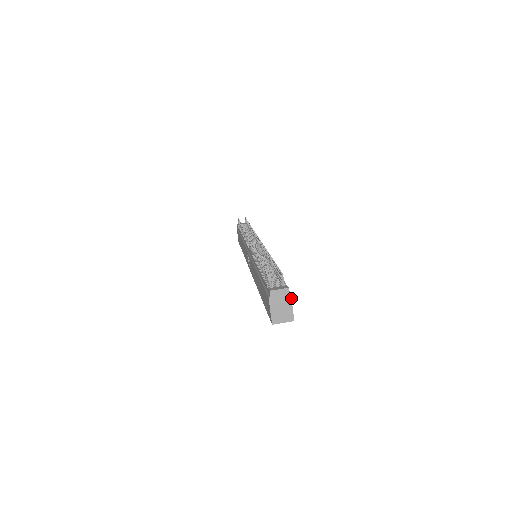
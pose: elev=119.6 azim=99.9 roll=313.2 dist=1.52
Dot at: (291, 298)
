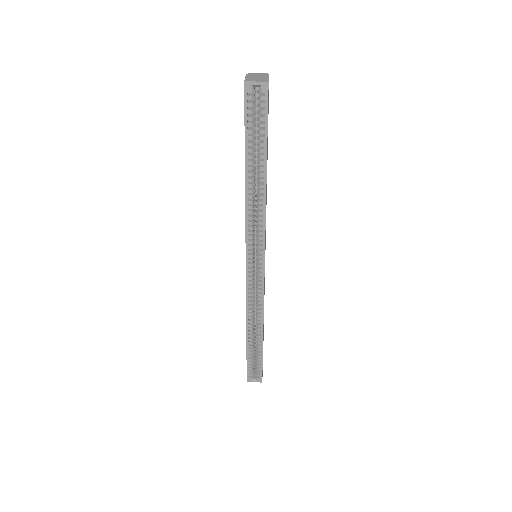
Dot at: occluded
